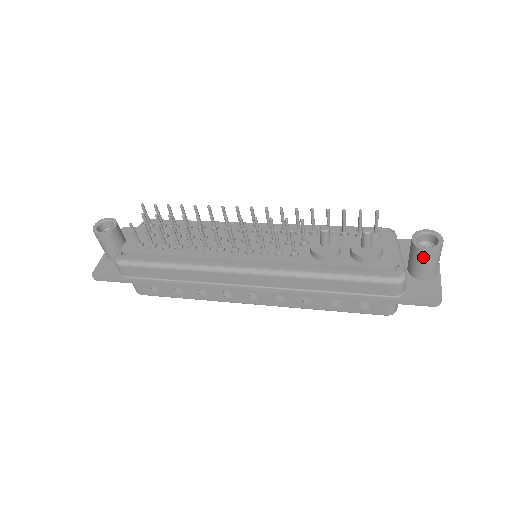
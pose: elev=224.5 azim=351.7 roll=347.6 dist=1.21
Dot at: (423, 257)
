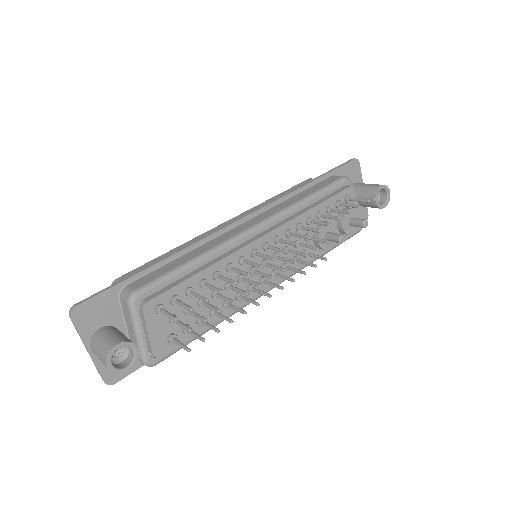
Dot at: occluded
